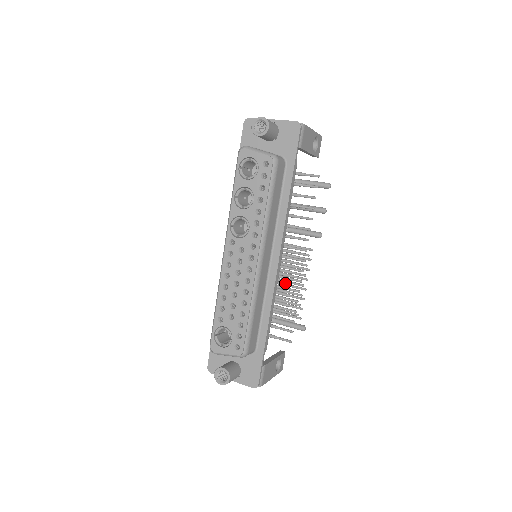
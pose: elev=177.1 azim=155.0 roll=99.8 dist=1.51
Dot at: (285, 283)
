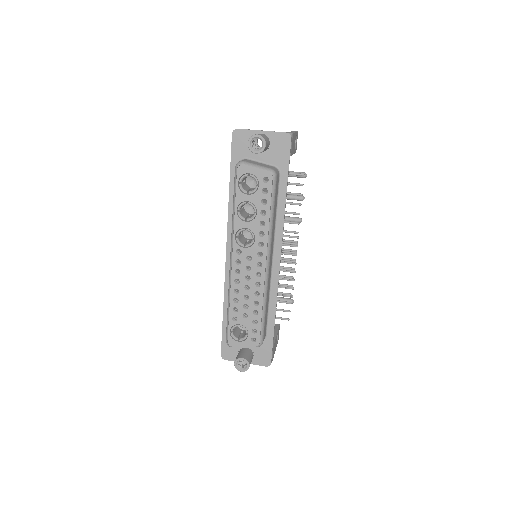
Dot at: occluded
